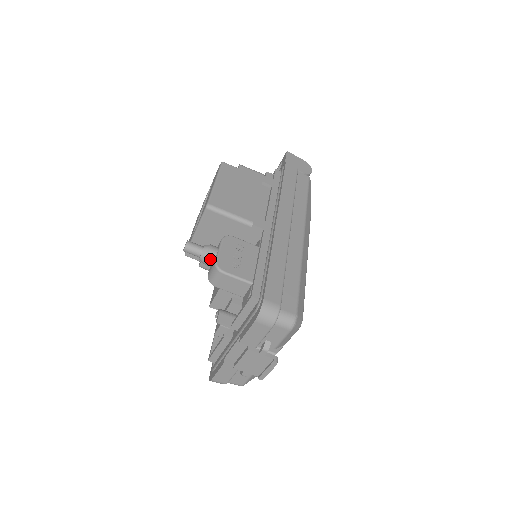
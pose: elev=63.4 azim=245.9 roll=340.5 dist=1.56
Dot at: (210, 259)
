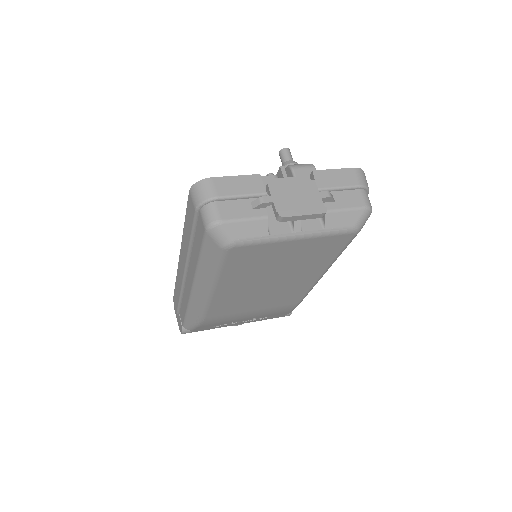
Dot at: occluded
